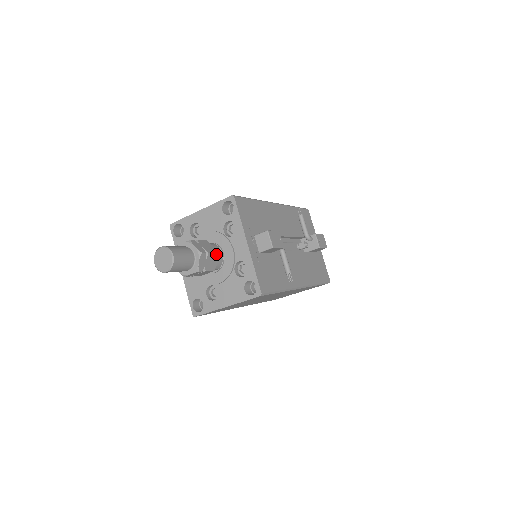
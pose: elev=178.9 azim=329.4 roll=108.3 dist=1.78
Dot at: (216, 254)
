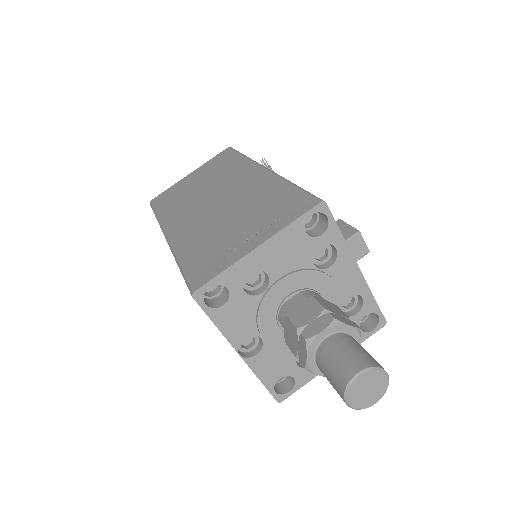
Dot at: occluded
